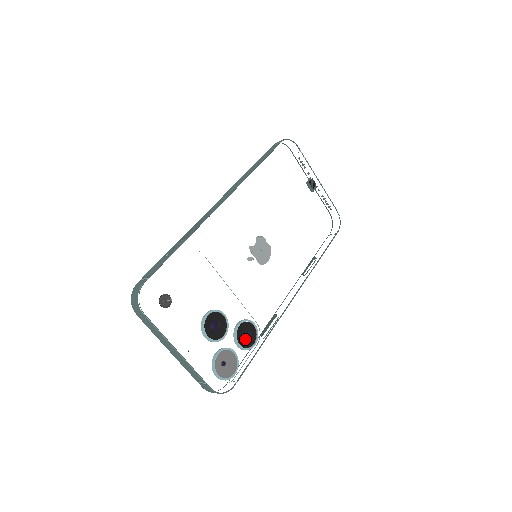
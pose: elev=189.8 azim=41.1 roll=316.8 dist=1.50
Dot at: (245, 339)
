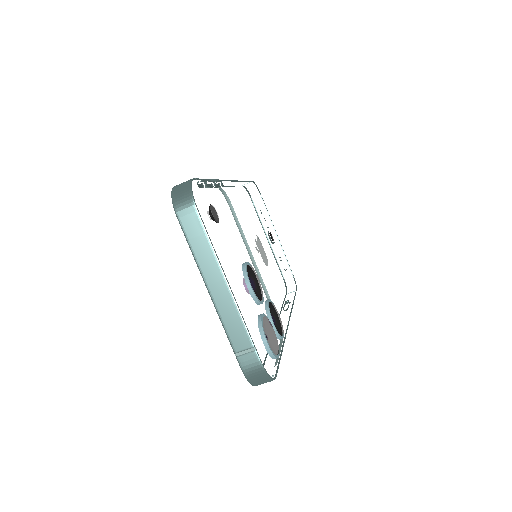
Dot at: (277, 321)
